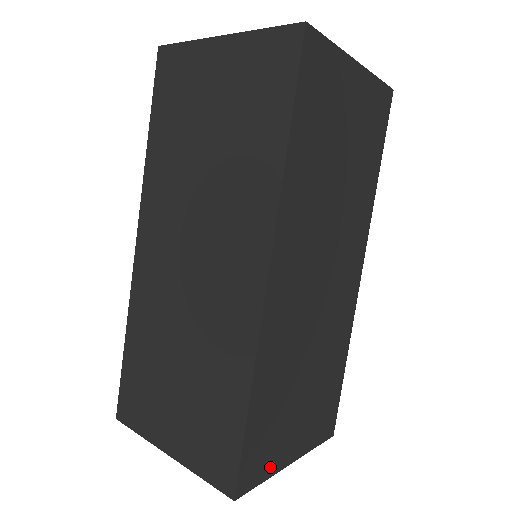
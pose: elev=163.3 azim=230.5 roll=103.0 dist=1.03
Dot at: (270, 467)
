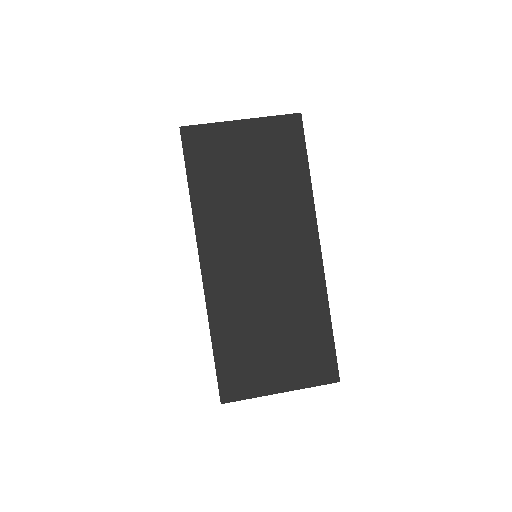
Dot at: occluded
